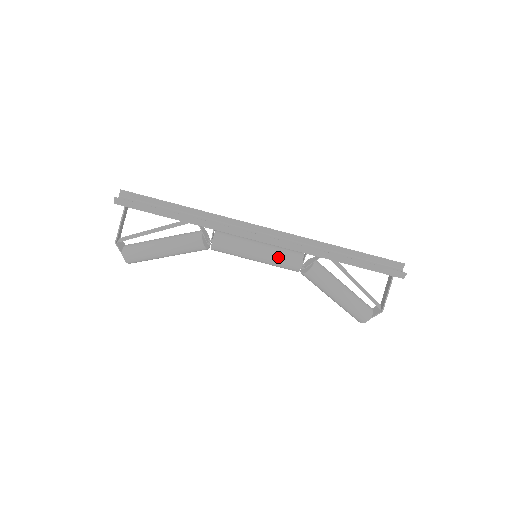
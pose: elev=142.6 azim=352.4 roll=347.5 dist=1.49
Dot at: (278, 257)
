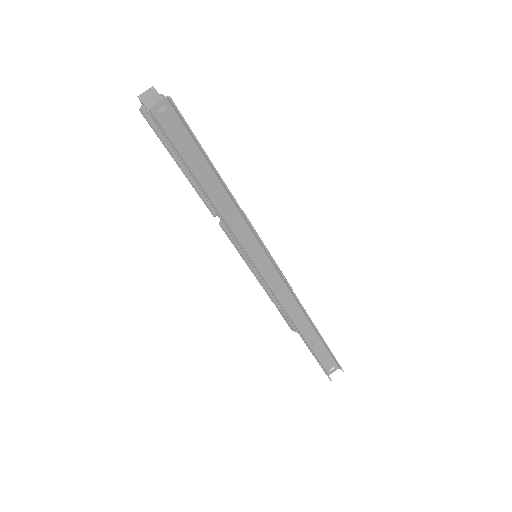
Dot at: (265, 286)
